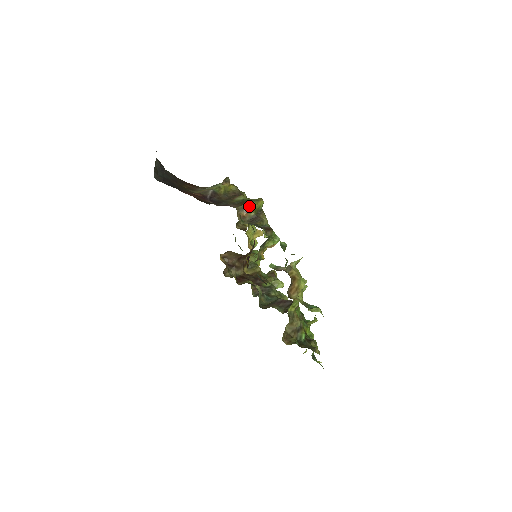
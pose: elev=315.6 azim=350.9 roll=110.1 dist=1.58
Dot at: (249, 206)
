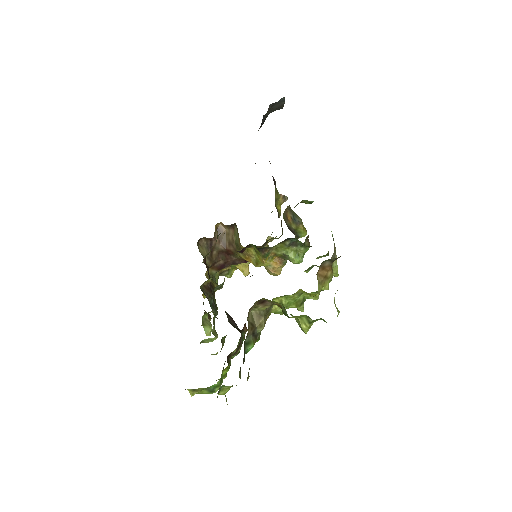
Dot at: (298, 219)
